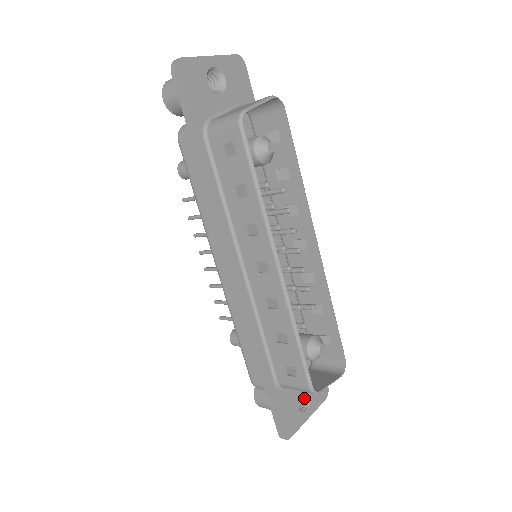
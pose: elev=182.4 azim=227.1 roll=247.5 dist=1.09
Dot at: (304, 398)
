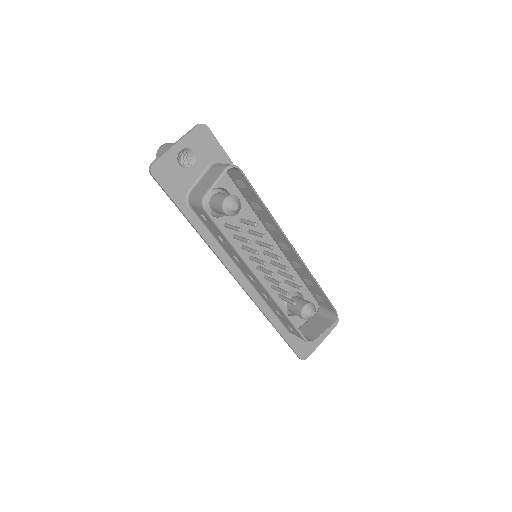
Dot at: occluded
